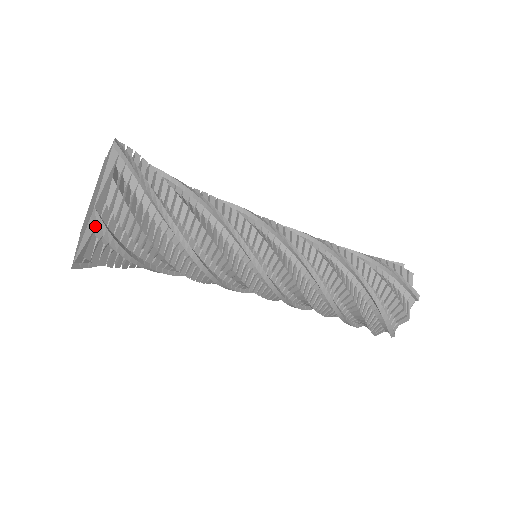
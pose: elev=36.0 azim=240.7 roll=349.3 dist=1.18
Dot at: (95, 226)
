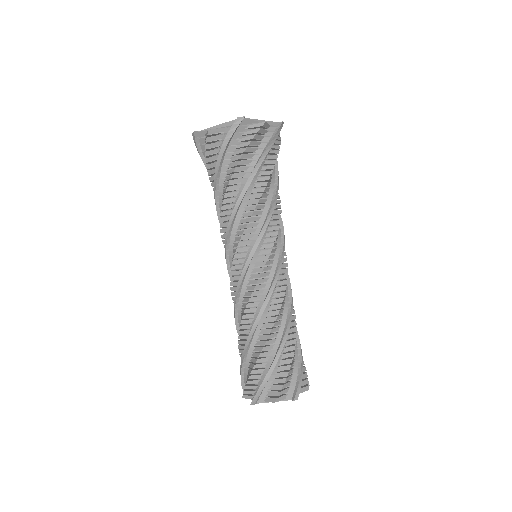
Dot at: (276, 126)
